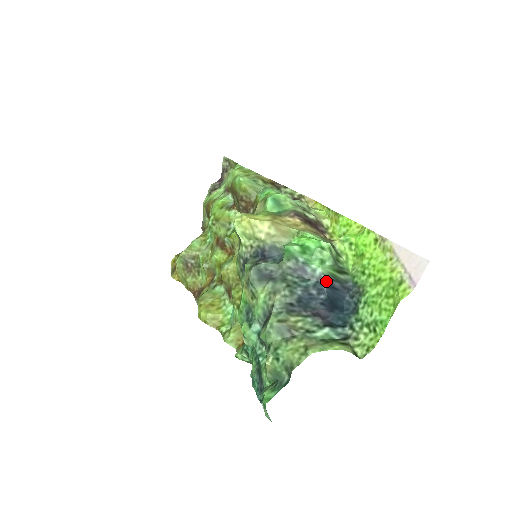
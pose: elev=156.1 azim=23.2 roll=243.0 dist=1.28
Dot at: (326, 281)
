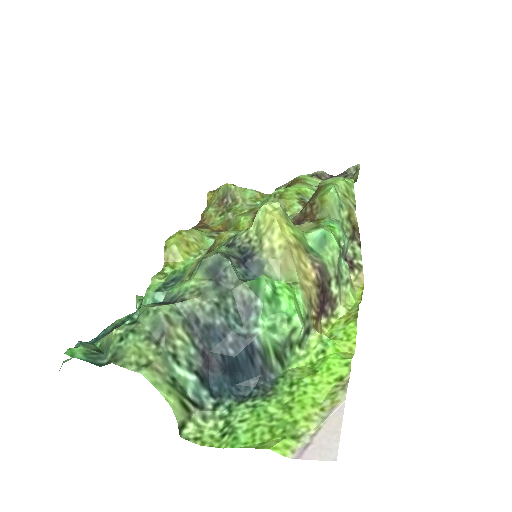
Dot at: (252, 346)
